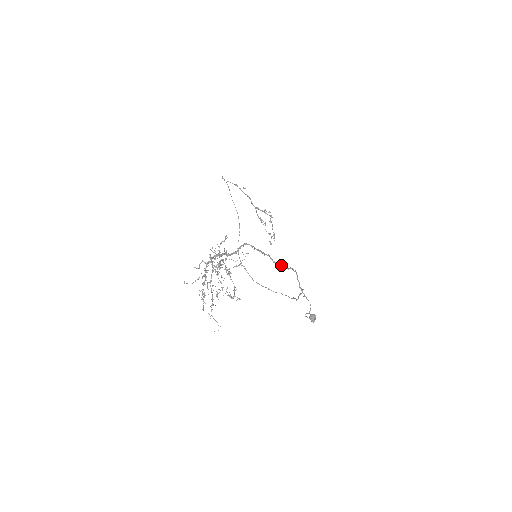
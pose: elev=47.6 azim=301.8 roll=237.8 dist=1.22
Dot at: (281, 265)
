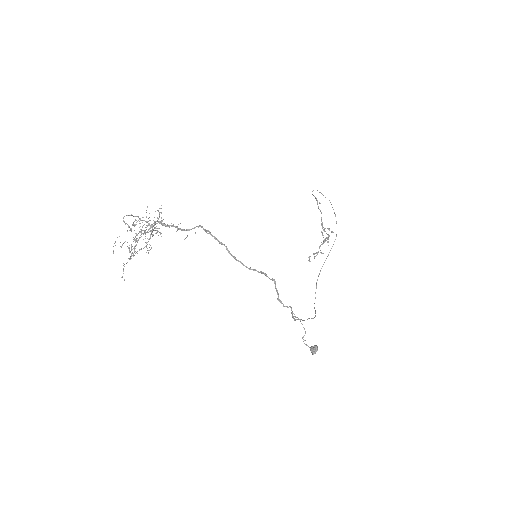
Dot at: (238, 261)
